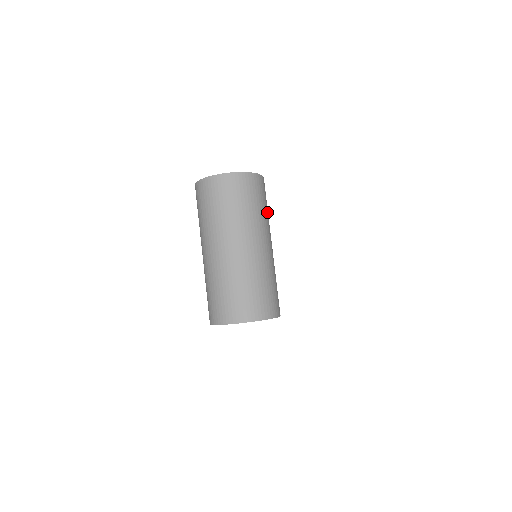
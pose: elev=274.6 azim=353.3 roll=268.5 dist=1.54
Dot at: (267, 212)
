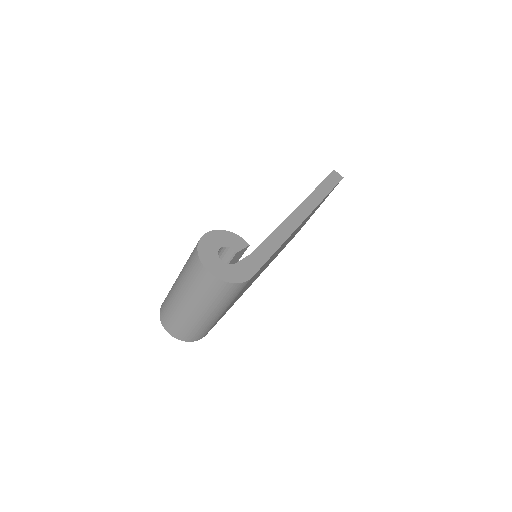
Dot at: (235, 297)
